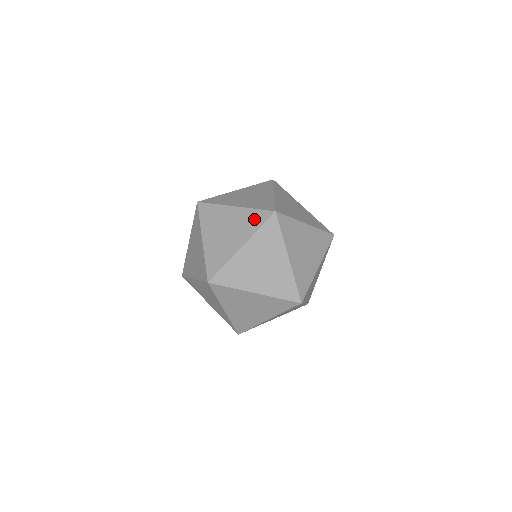
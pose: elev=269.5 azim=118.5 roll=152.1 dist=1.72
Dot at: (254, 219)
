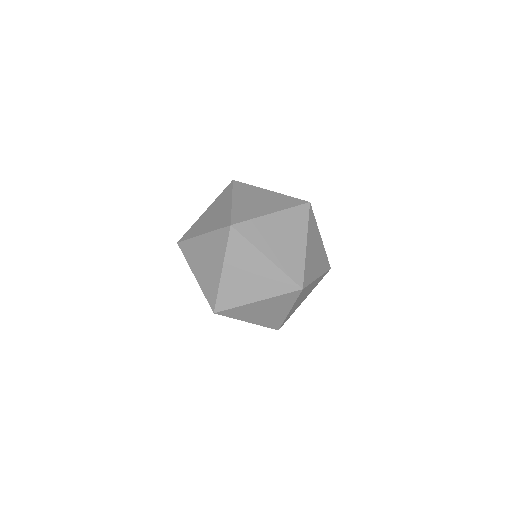
Dot at: (224, 194)
